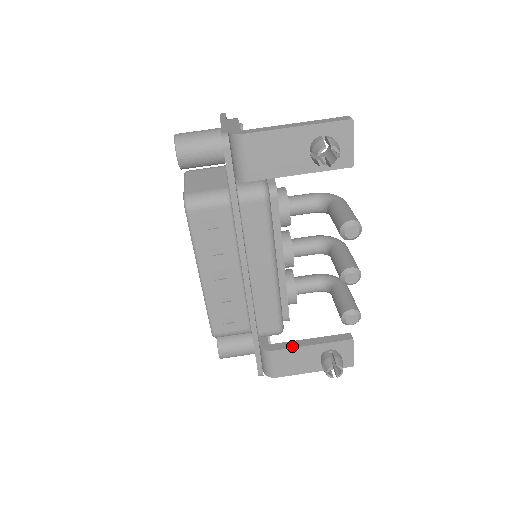
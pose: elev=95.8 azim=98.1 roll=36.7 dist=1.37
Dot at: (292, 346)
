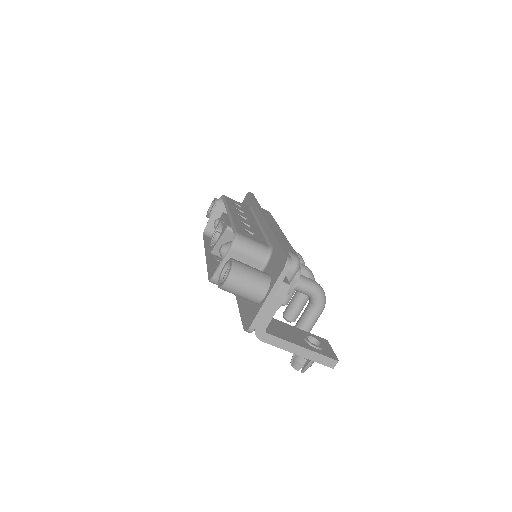
Dot at: occluded
